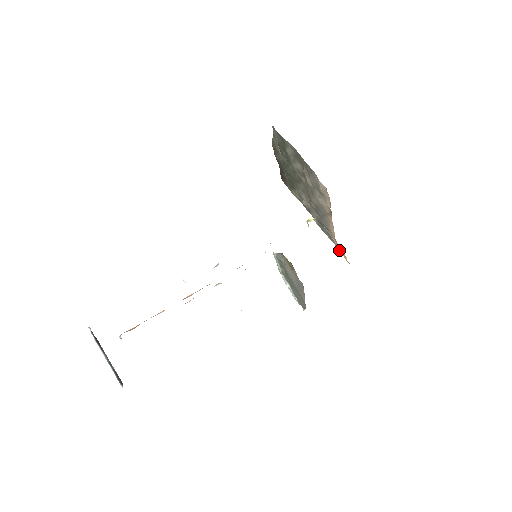
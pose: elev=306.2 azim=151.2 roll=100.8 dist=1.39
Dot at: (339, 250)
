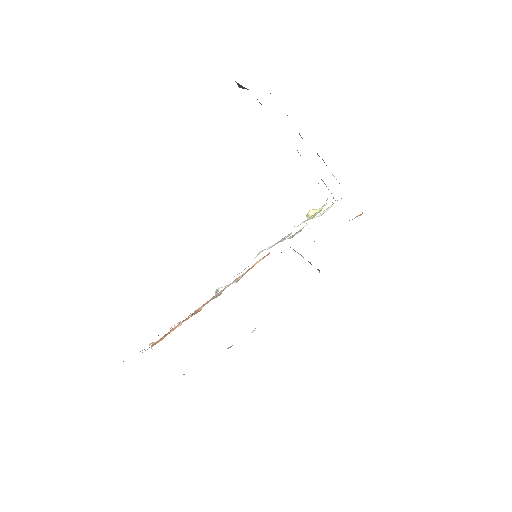
Dot at: occluded
